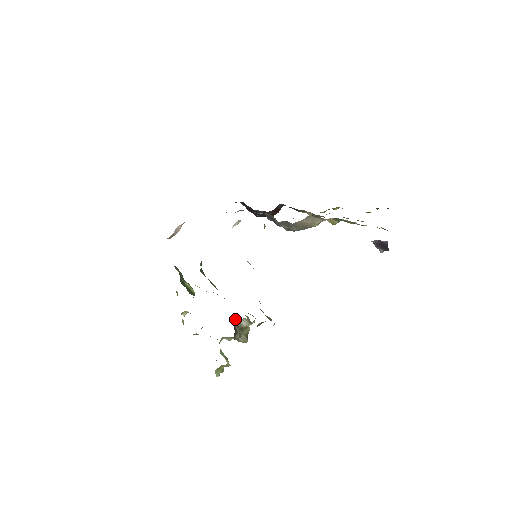
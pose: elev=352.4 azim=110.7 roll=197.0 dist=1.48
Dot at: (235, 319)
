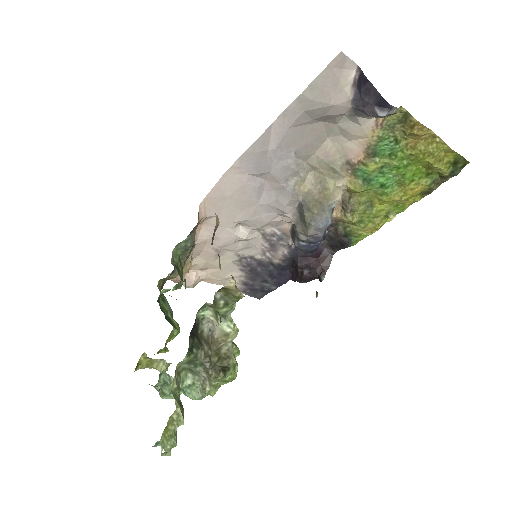
Dot at: (206, 331)
